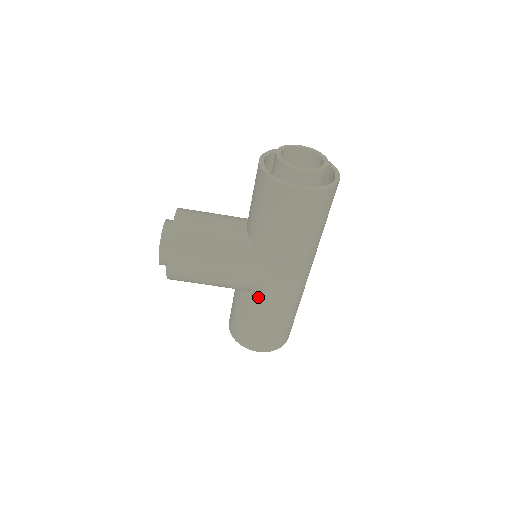
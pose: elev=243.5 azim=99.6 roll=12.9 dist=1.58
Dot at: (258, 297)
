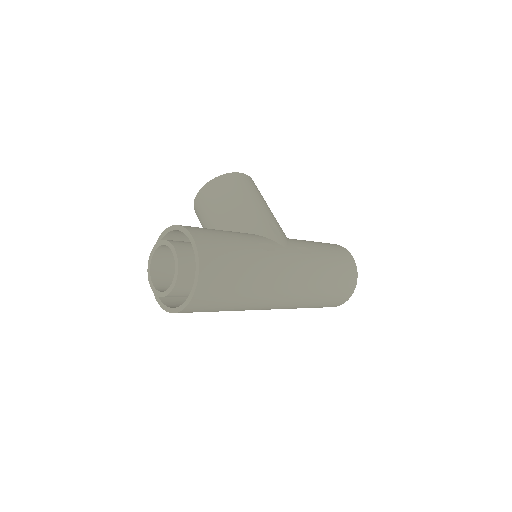
Dot at: (260, 237)
